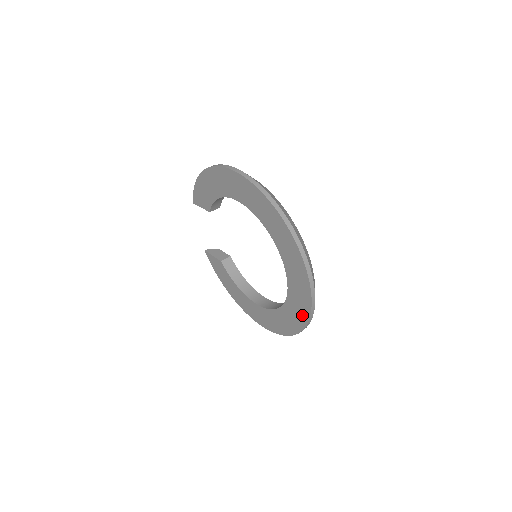
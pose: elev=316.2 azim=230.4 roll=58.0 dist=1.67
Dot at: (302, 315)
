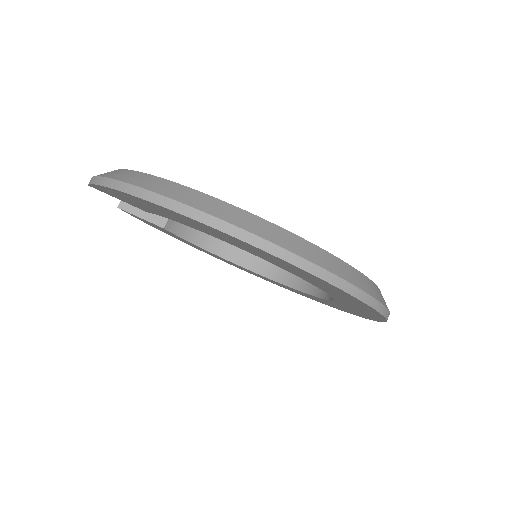
Dot at: (340, 309)
